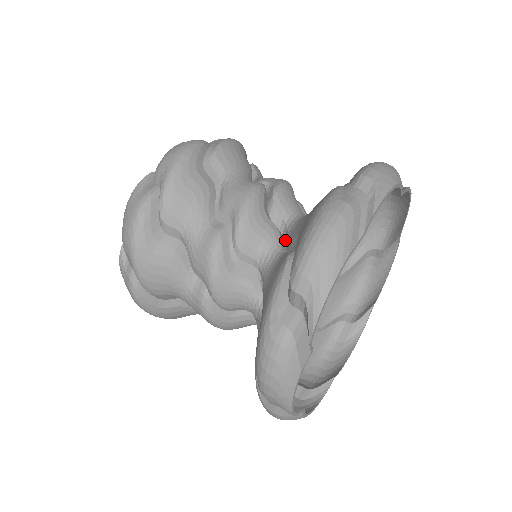
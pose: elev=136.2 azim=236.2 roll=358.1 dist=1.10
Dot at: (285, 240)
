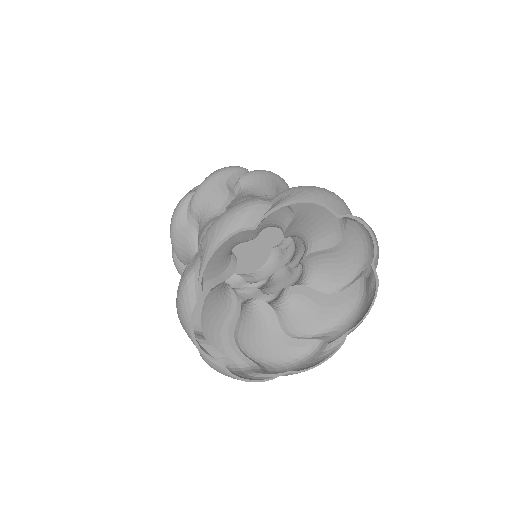
Dot at: (233, 263)
